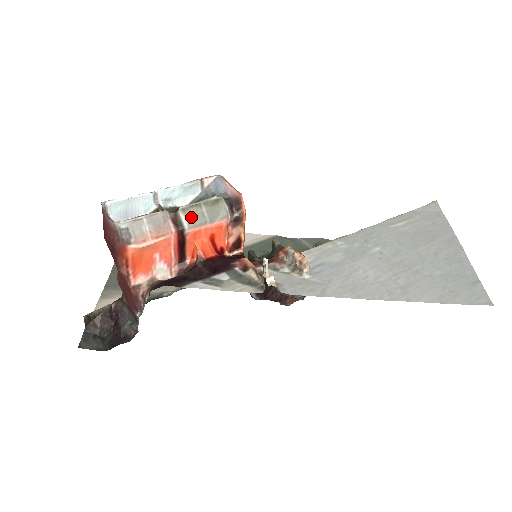
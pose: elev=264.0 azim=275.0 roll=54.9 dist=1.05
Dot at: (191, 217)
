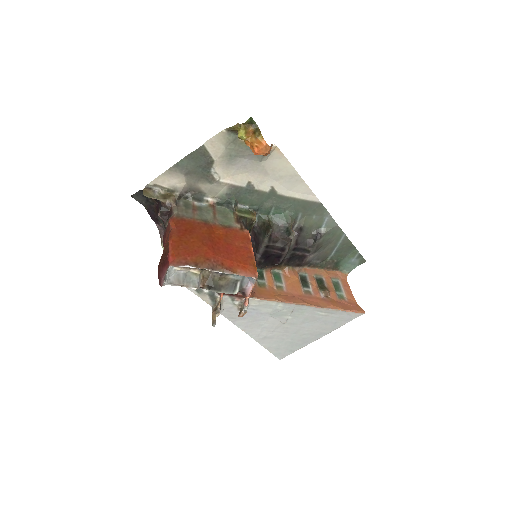
Dot at: occluded
